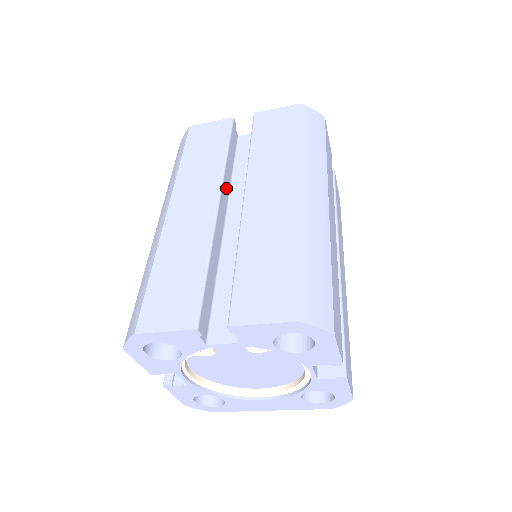
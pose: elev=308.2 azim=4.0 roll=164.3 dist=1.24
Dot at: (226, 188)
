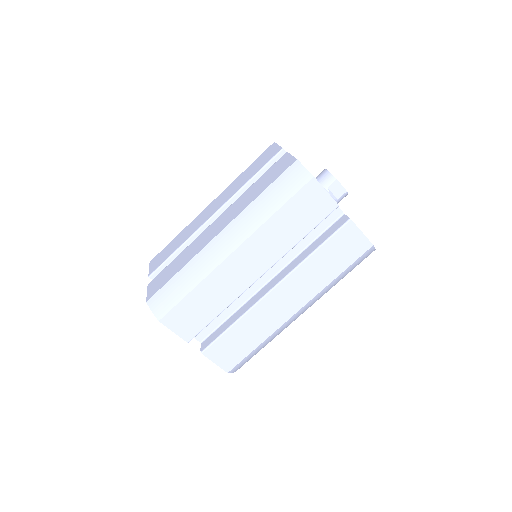
Dot at: occluded
